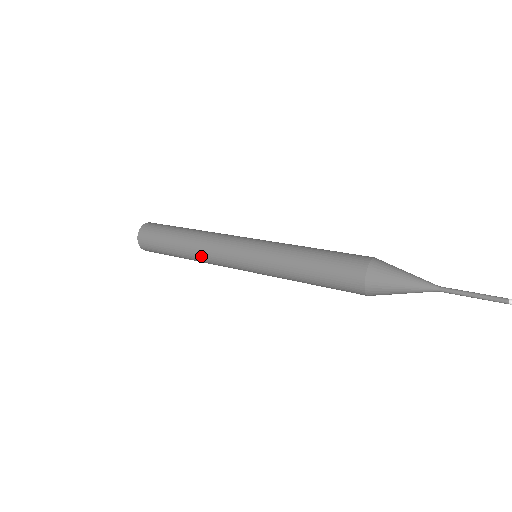
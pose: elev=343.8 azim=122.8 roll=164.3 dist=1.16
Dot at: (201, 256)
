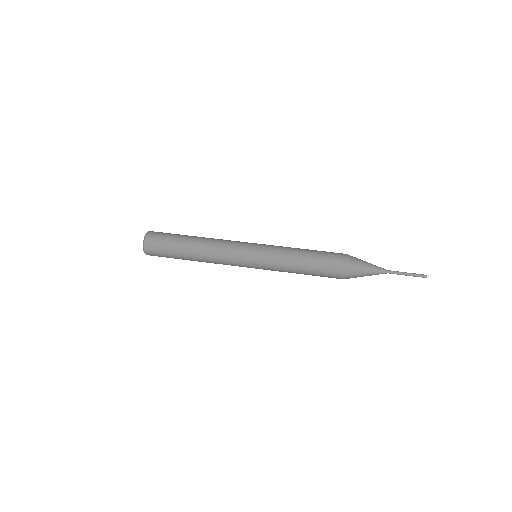
Dot at: (212, 262)
